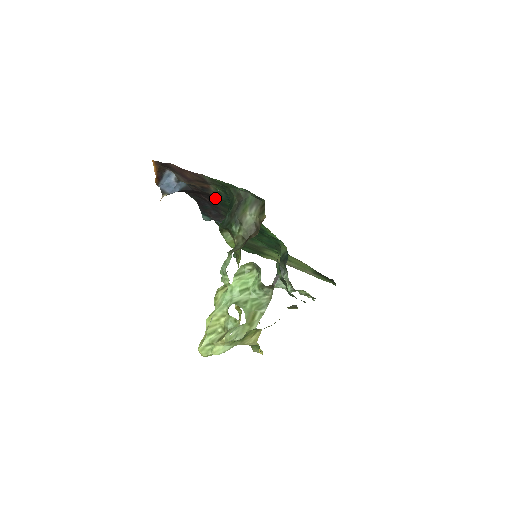
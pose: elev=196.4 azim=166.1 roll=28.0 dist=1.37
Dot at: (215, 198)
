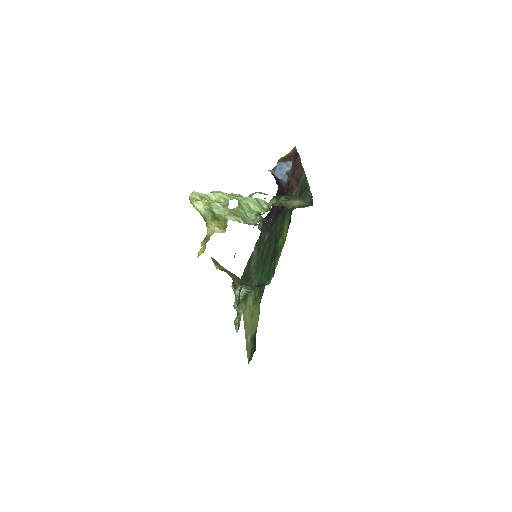
Dot at: occluded
